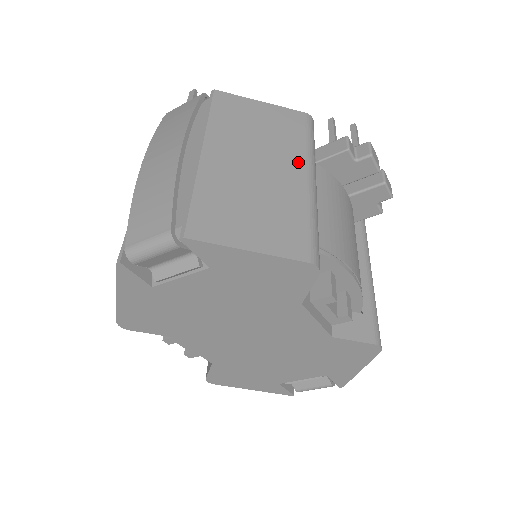
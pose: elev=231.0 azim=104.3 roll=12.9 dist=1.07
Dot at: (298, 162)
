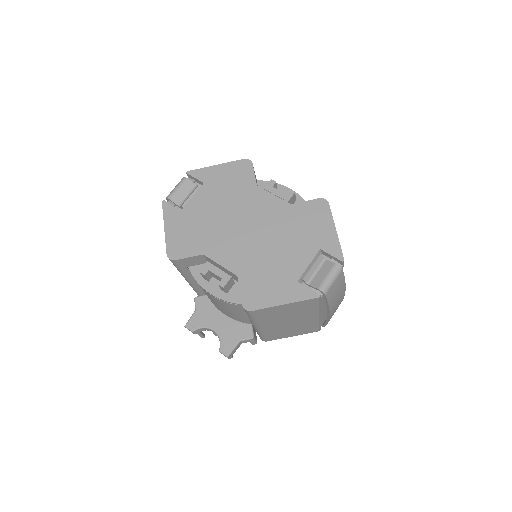
Dot at: occluded
